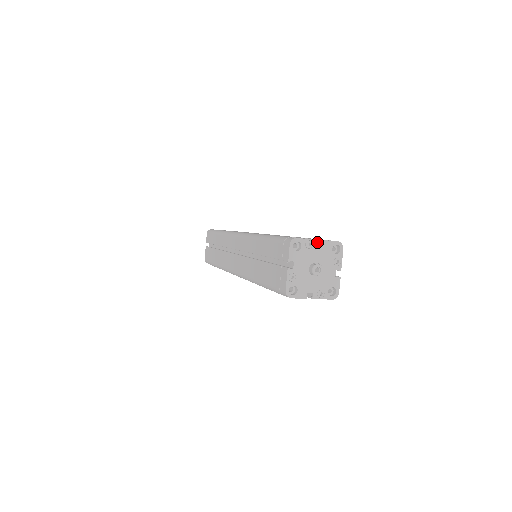
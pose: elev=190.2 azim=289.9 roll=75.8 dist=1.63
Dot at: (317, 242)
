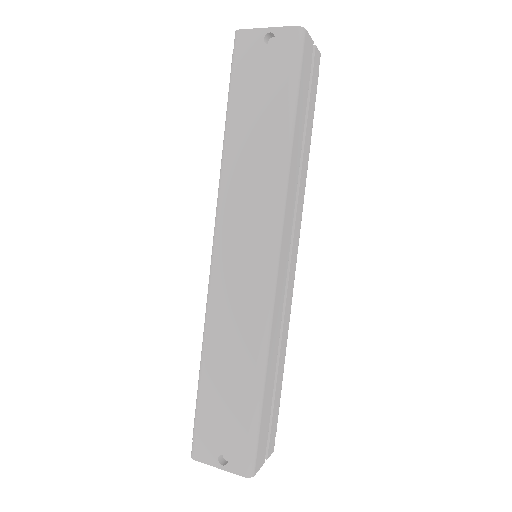
Dot at: (219, 467)
